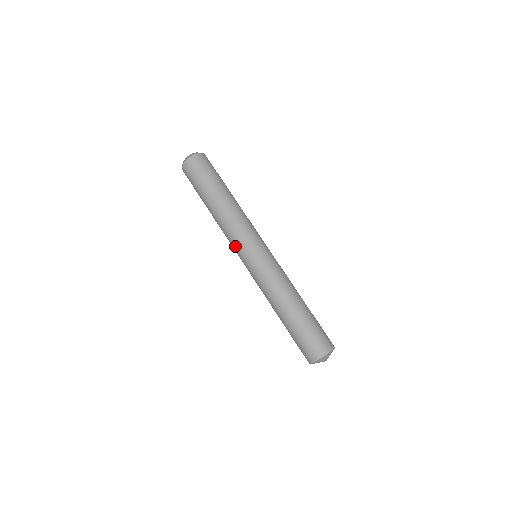
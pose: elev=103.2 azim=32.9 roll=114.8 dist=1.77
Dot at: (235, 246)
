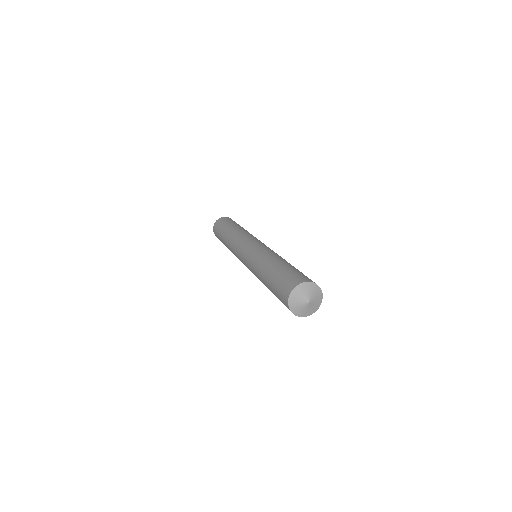
Dot at: (245, 239)
